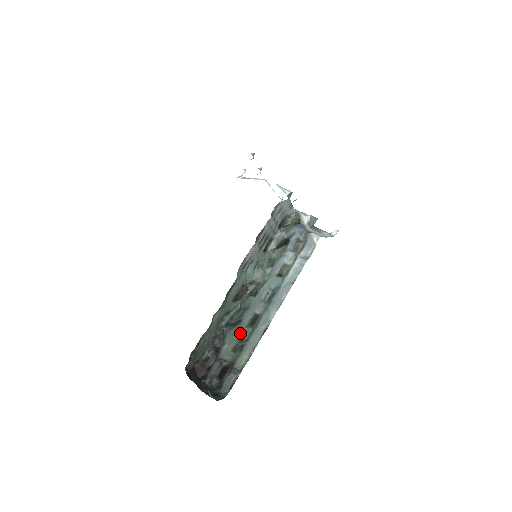
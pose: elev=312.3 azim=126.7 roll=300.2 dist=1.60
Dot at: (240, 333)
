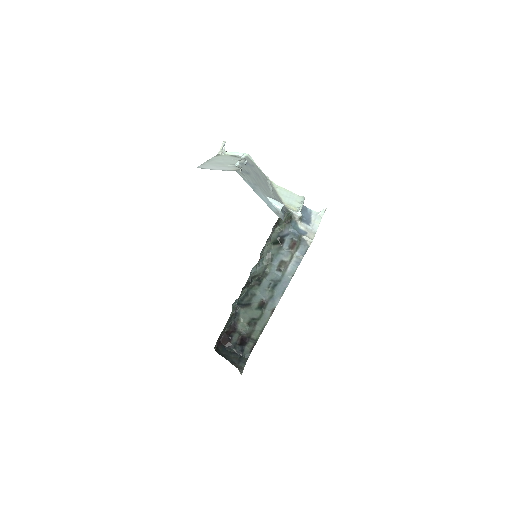
Dot at: (251, 313)
